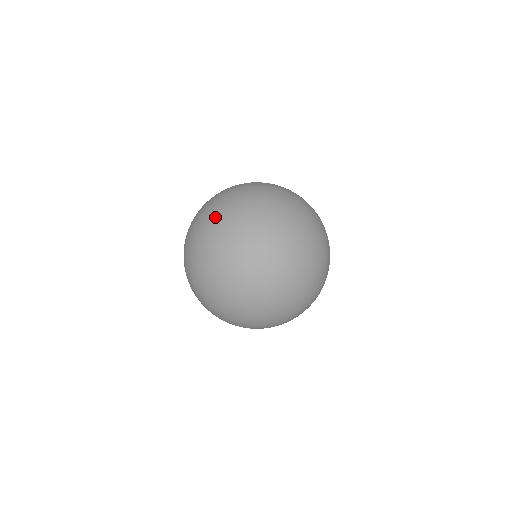
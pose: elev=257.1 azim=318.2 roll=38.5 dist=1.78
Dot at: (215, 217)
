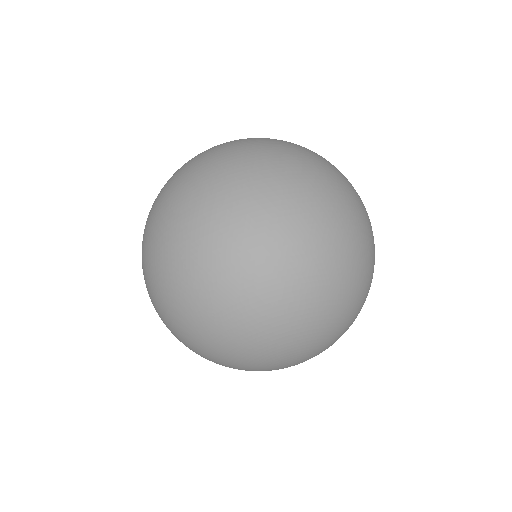
Dot at: occluded
